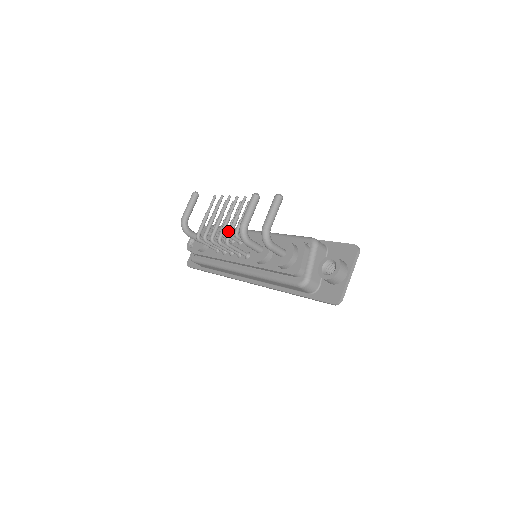
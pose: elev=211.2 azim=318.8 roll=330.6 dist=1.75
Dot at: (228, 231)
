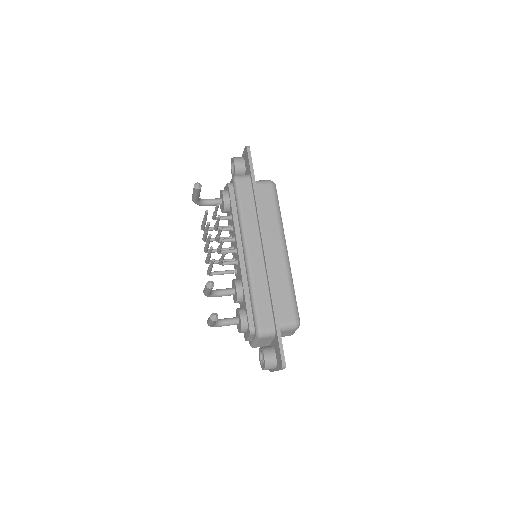
Dot at: (217, 252)
